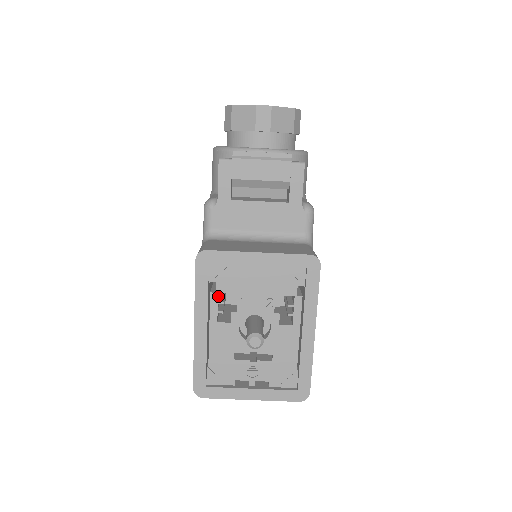
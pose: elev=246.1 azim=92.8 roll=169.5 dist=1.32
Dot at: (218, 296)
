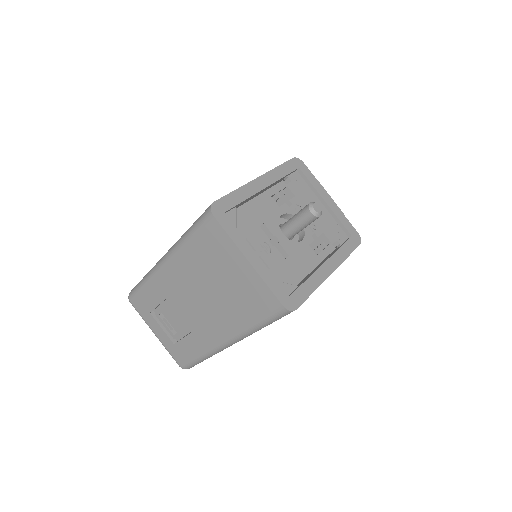
Dot at: (280, 191)
